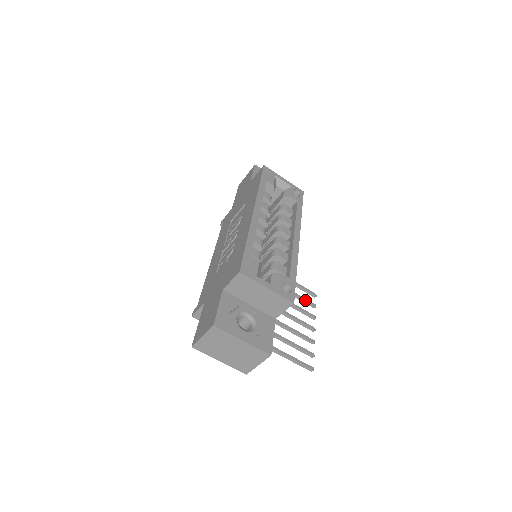
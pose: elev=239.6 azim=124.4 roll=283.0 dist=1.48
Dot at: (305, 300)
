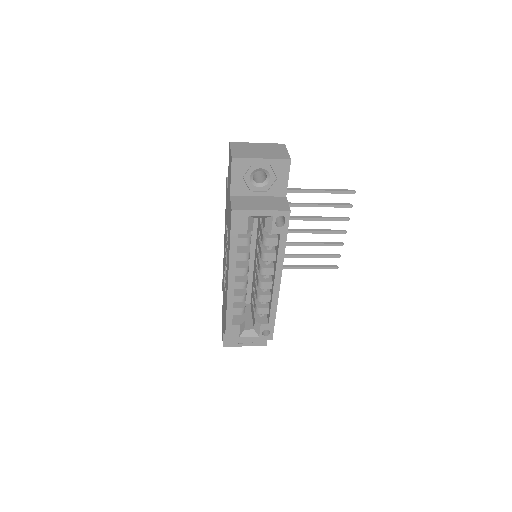
Dot at: (338, 207)
